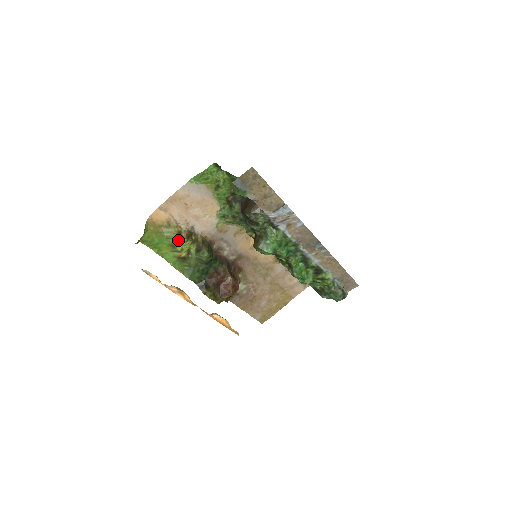
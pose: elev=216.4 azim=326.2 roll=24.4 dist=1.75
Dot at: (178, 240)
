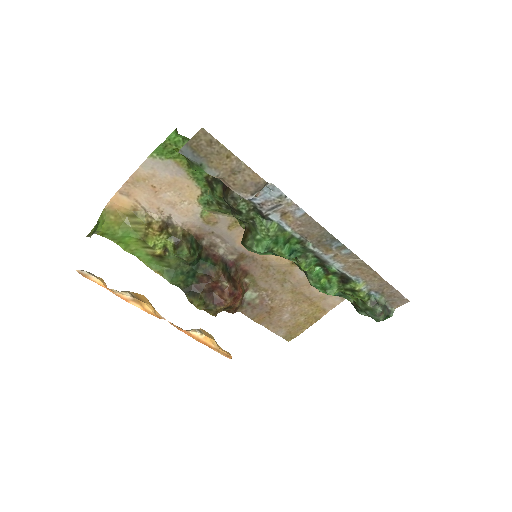
Dot at: (148, 233)
